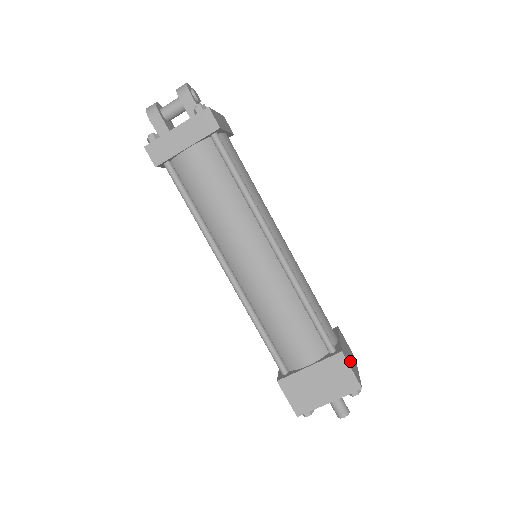
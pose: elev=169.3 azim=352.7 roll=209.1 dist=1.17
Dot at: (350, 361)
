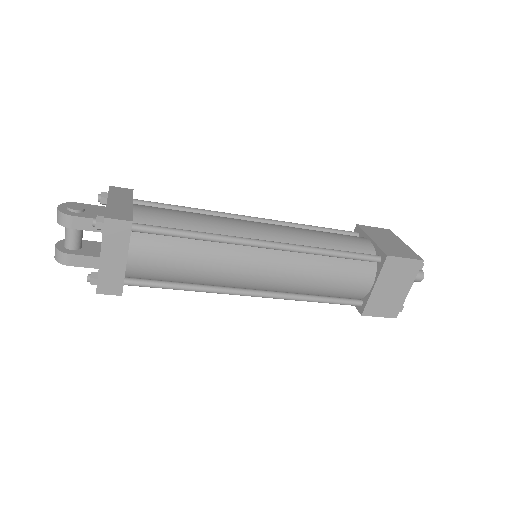
Dot at: (395, 249)
